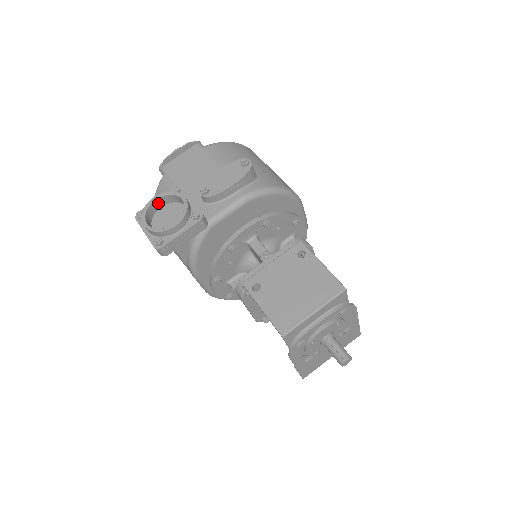
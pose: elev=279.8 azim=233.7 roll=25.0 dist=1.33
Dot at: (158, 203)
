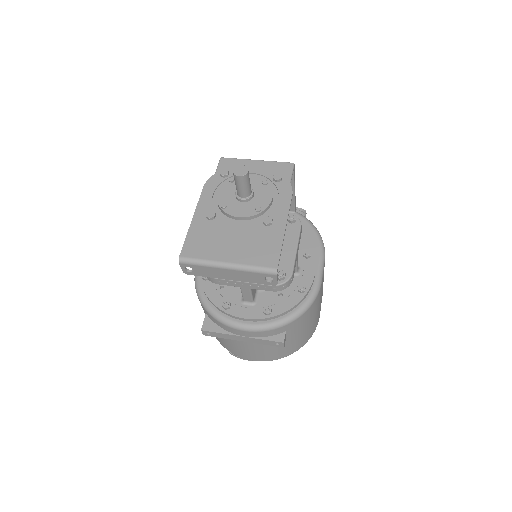
Dot at: occluded
